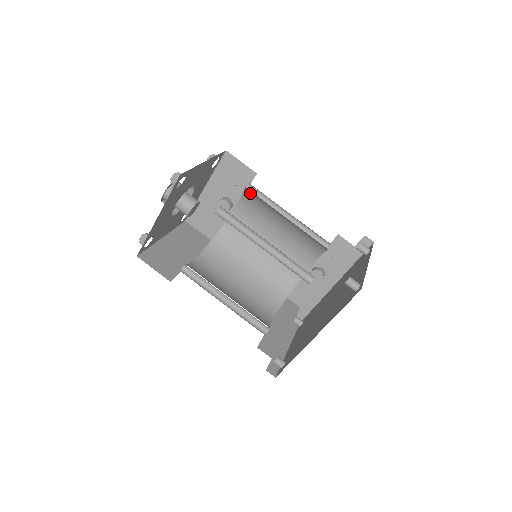
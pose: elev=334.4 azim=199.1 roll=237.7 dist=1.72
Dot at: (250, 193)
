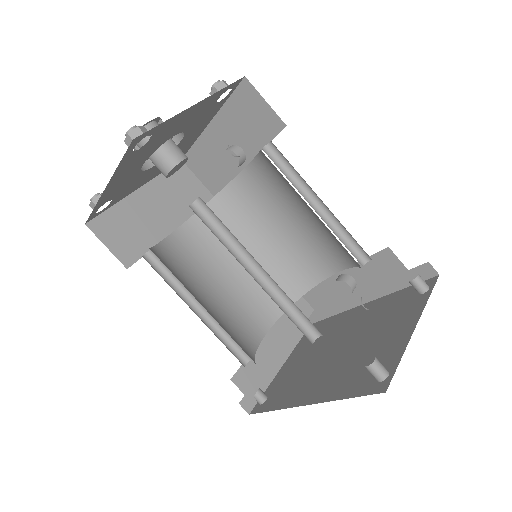
Dot at: (267, 158)
